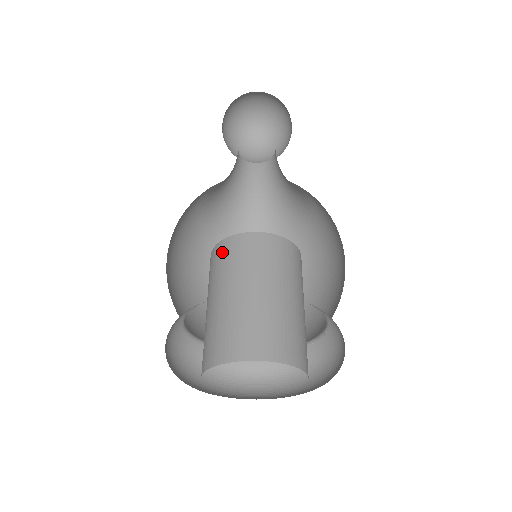
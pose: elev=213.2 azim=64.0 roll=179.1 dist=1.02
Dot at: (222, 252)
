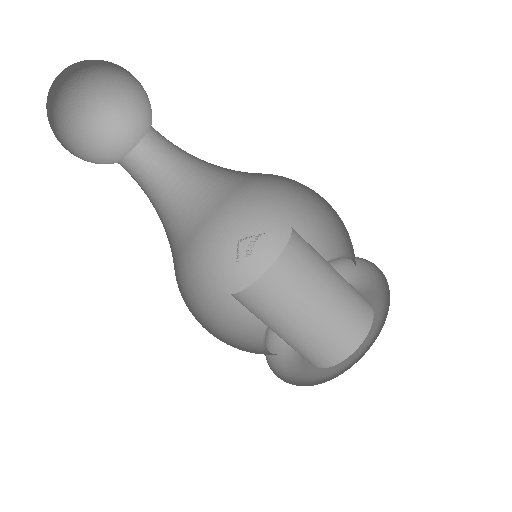
Dot at: (242, 304)
